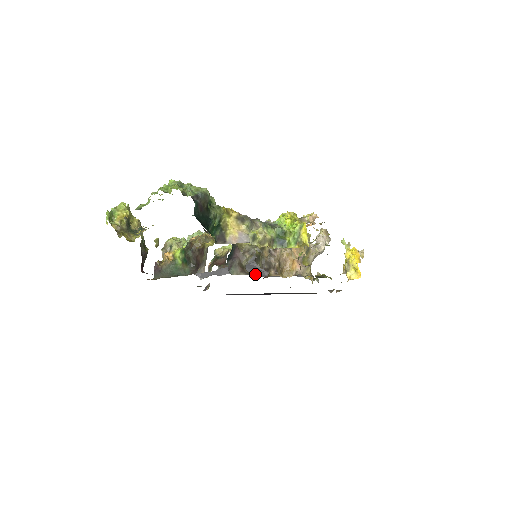
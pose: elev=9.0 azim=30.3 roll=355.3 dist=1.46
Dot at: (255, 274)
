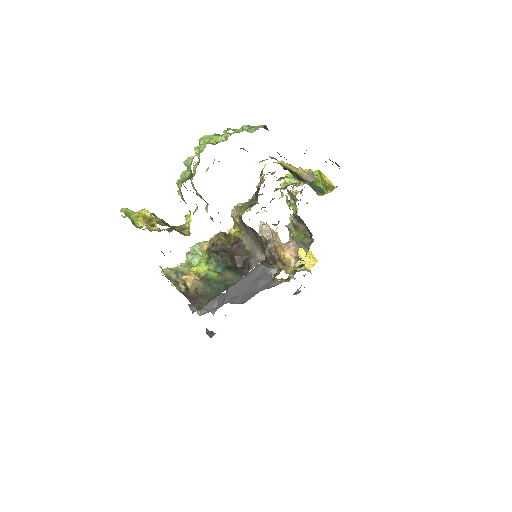
Dot at: (248, 292)
